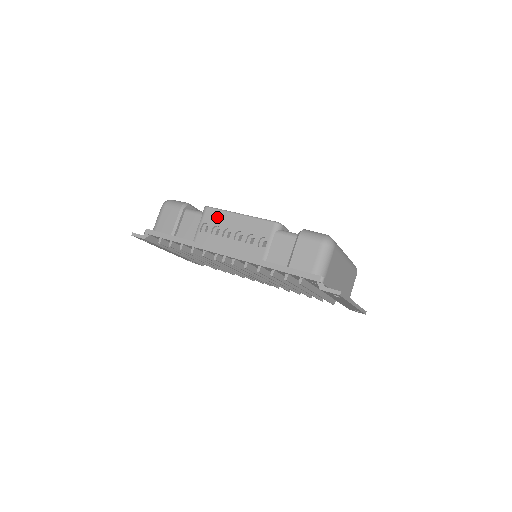
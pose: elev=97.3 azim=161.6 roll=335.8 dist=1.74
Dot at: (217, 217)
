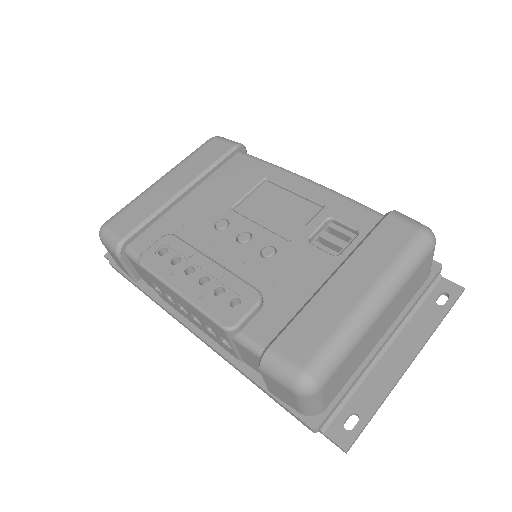
Dot at: (158, 284)
